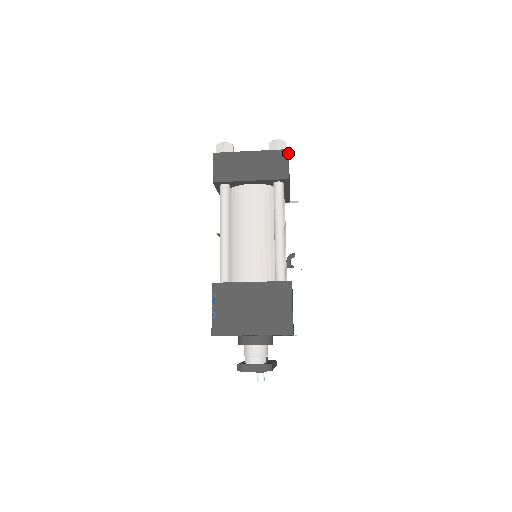
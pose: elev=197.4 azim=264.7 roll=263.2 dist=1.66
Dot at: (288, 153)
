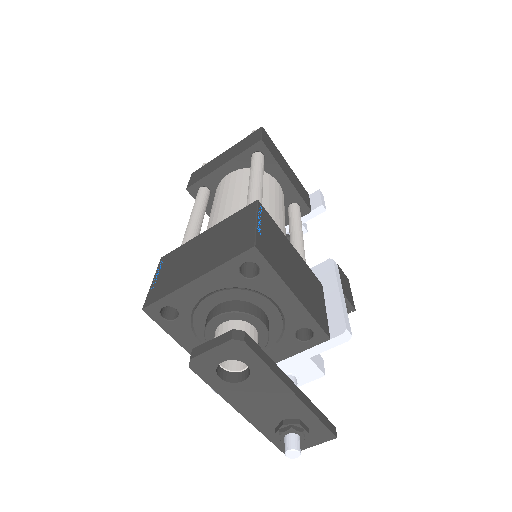
Dot at: (268, 136)
